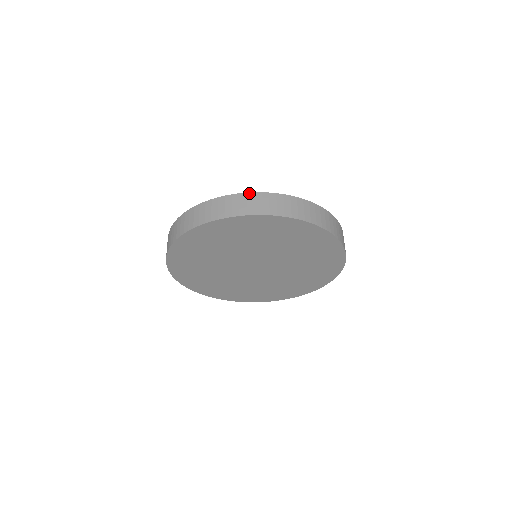
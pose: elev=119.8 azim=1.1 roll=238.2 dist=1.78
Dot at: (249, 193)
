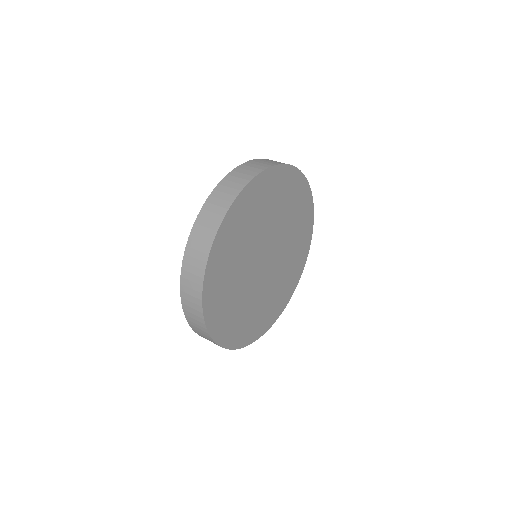
Dot at: (199, 213)
